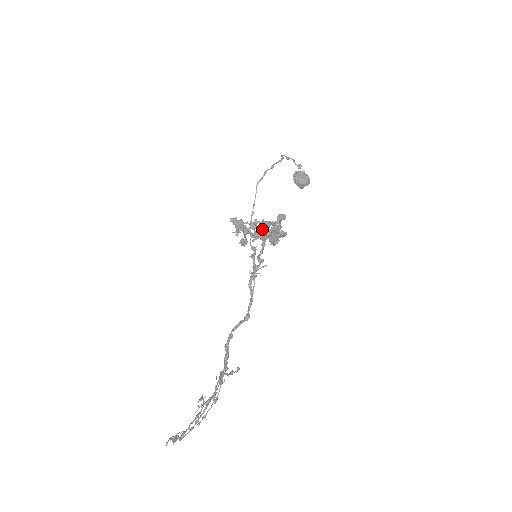
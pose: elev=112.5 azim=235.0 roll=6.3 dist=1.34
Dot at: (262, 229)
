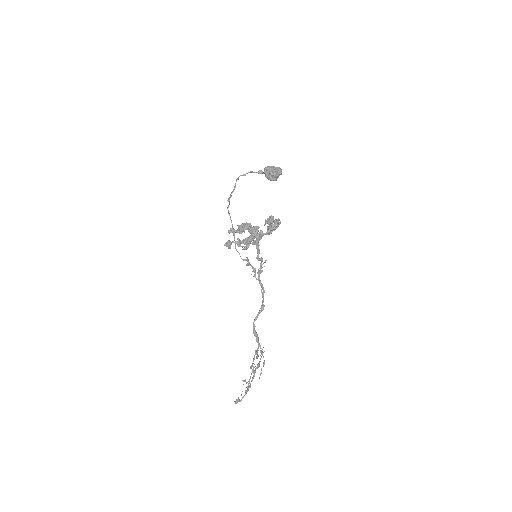
Dot at: occluded
